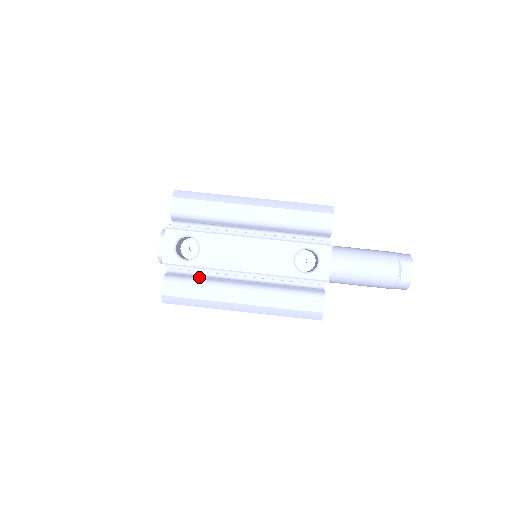
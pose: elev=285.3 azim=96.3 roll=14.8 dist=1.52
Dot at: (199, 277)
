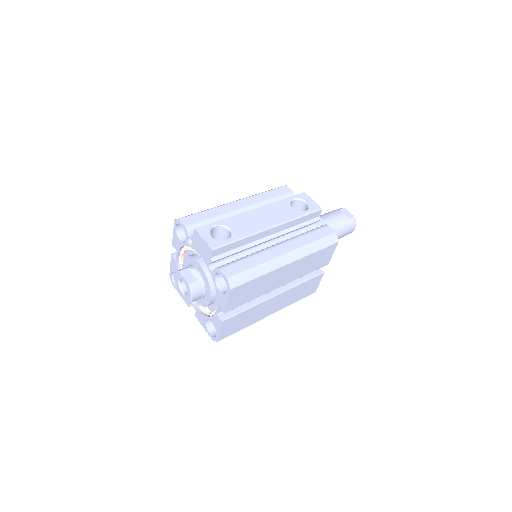
Dot at: occluded
